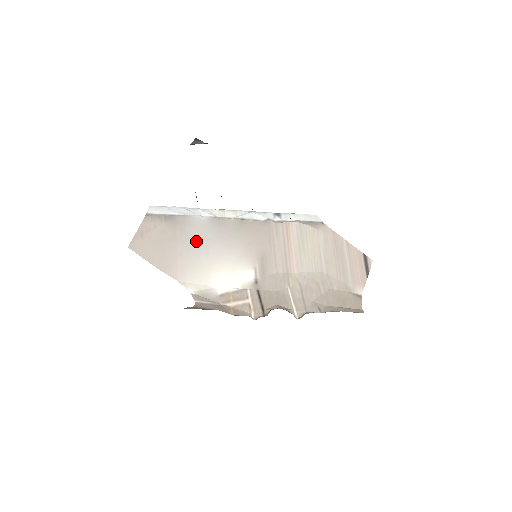
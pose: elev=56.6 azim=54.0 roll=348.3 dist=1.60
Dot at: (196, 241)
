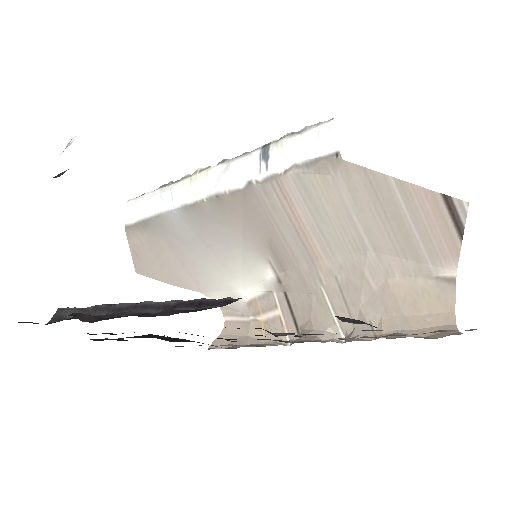
Dot at: (188, 243)
